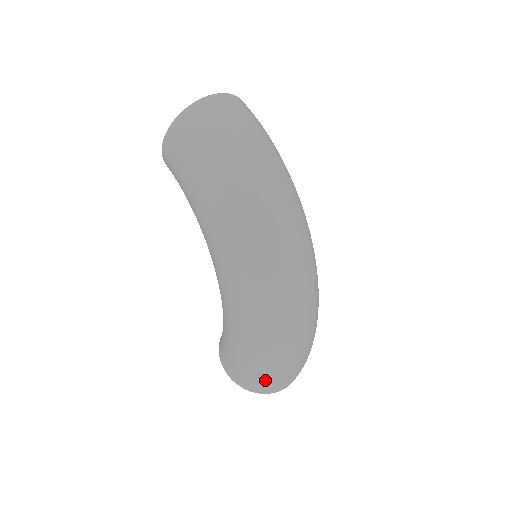
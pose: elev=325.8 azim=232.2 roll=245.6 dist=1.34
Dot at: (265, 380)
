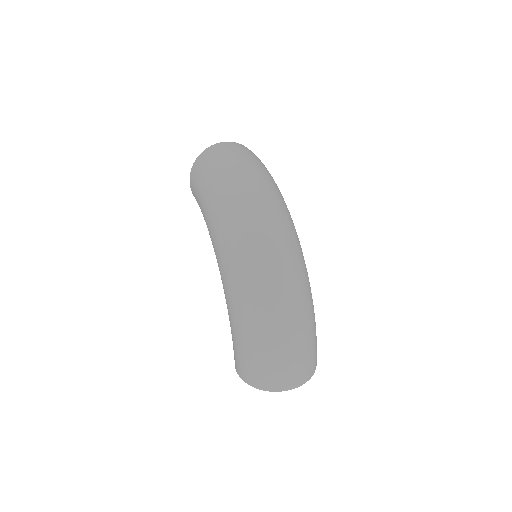
Dot at: (261, 366)
